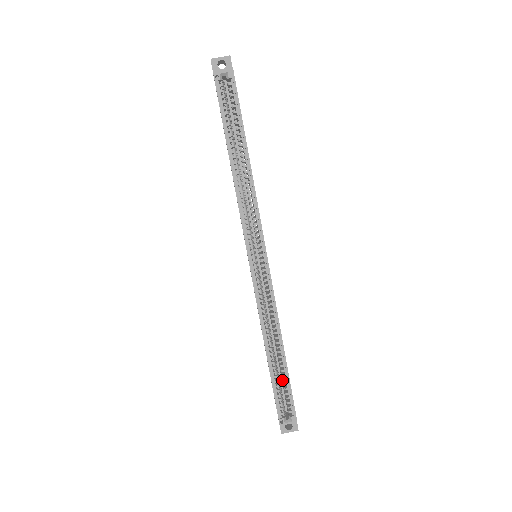
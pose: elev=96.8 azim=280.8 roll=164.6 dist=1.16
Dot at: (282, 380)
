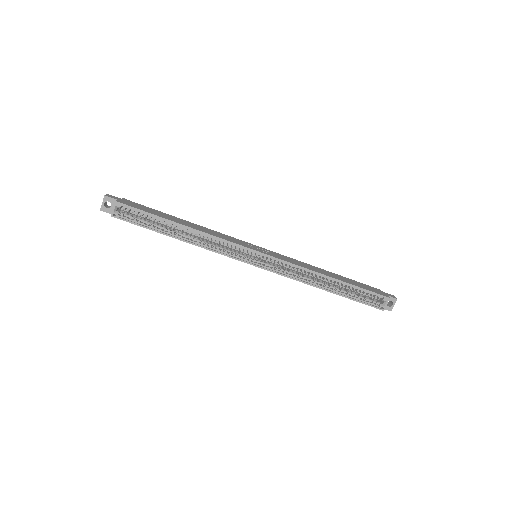
Dot at: (353, 291)
